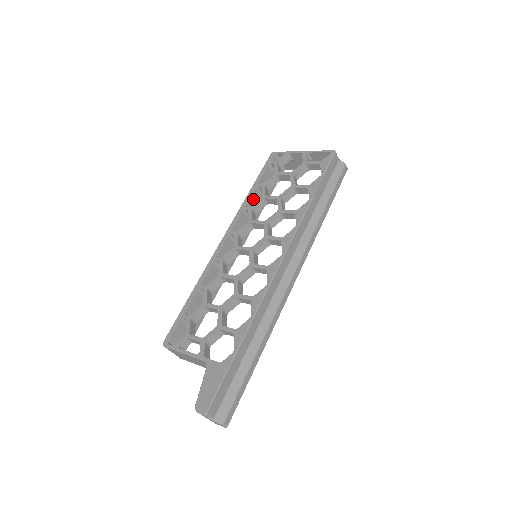
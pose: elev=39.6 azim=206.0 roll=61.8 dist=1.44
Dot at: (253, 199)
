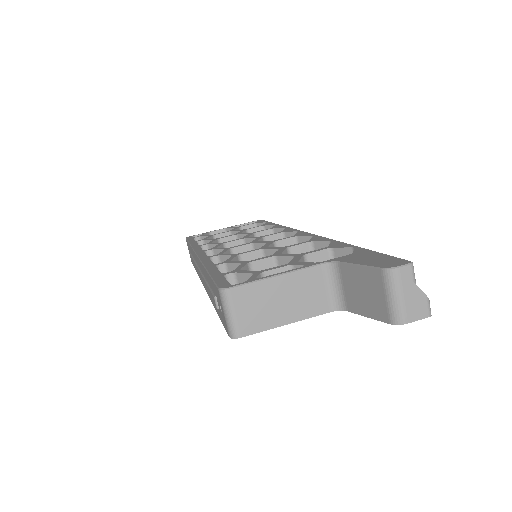
Dot at: occluded
